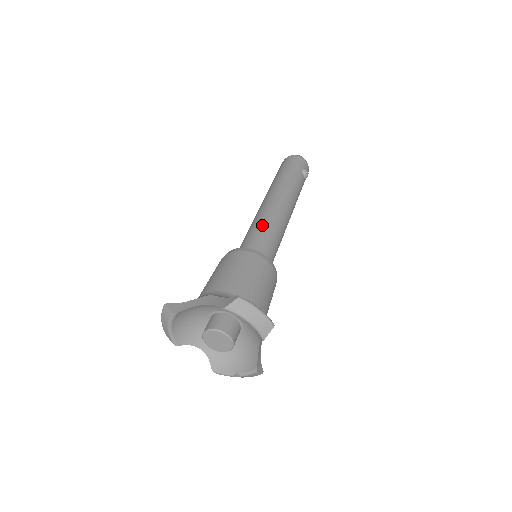
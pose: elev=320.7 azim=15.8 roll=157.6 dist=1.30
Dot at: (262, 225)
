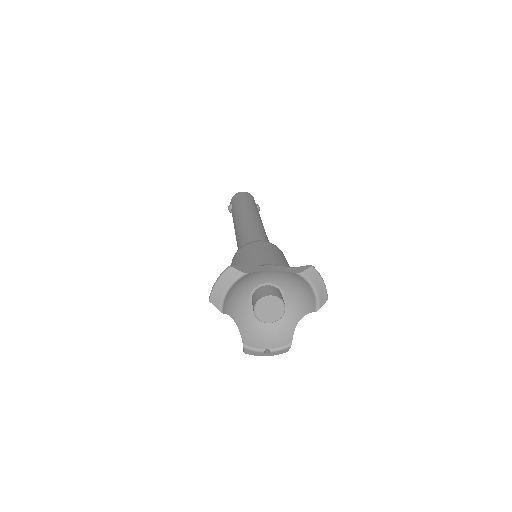
Dot at: (259, 231)
